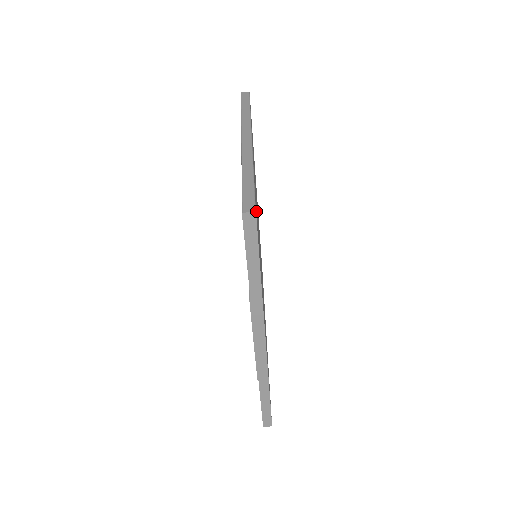
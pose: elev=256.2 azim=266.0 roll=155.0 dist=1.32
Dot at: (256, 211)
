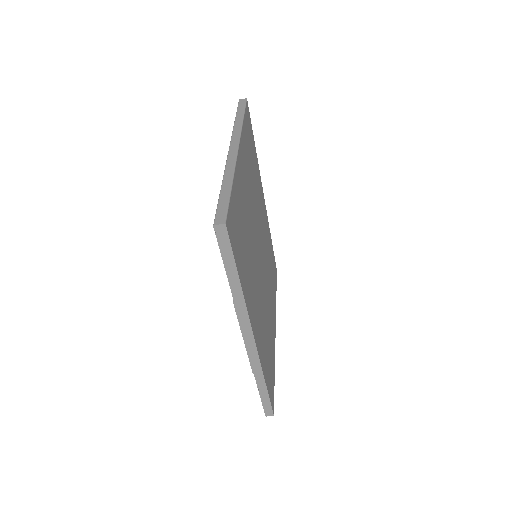
Dot at: (234, 220)
